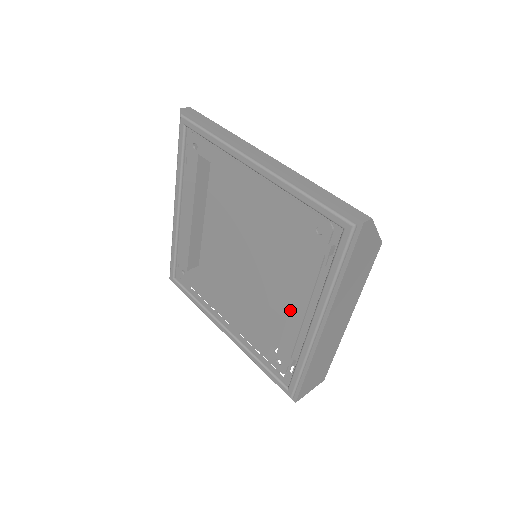
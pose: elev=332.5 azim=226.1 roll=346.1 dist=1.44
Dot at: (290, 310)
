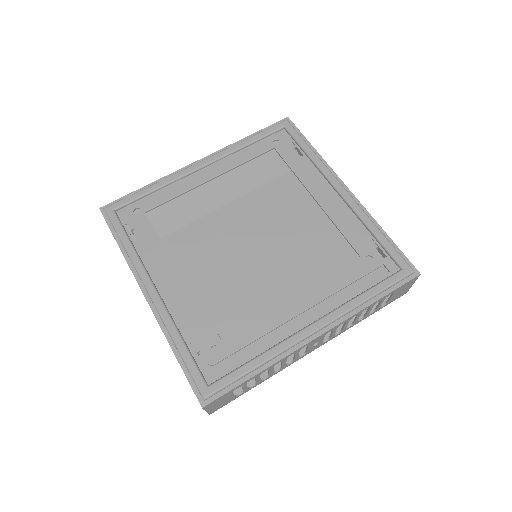
Dot at: (322, 207)
